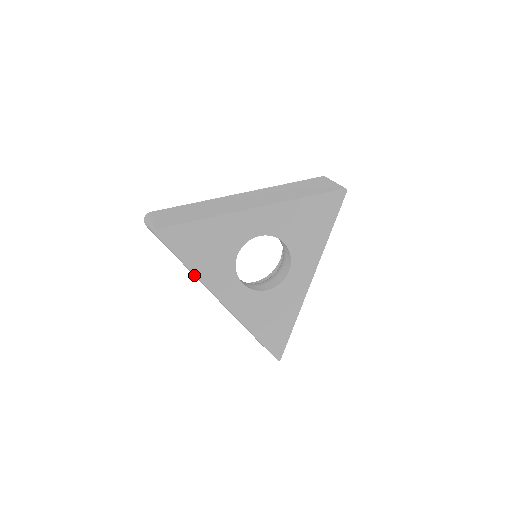
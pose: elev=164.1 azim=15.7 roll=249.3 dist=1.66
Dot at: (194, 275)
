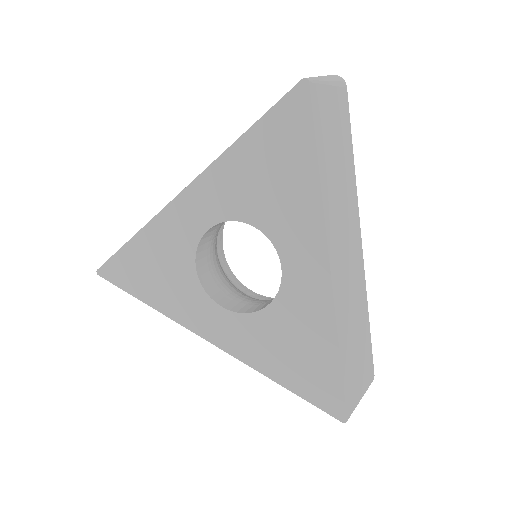
Dot at: occluded
